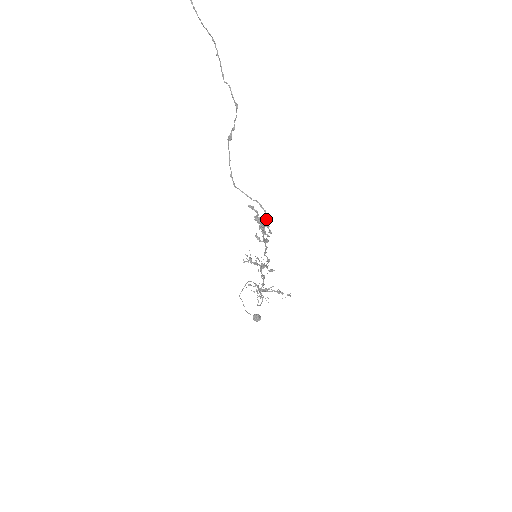
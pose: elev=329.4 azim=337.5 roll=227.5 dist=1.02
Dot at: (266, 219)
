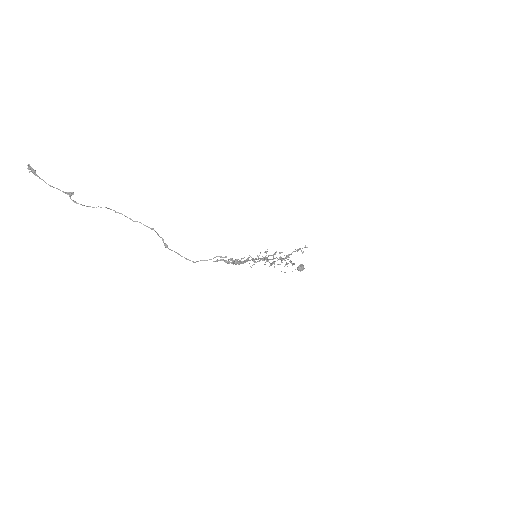
Dot at: (231, 259)
